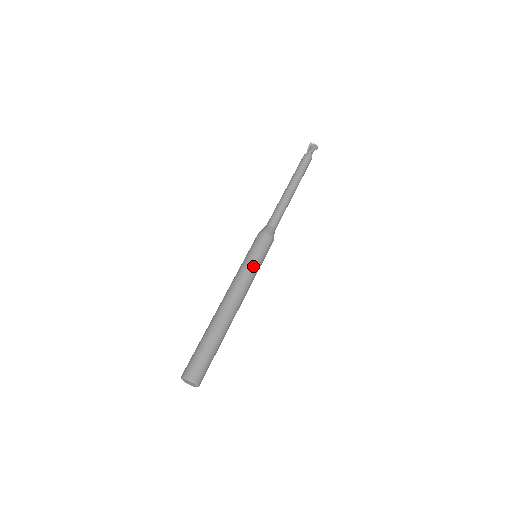
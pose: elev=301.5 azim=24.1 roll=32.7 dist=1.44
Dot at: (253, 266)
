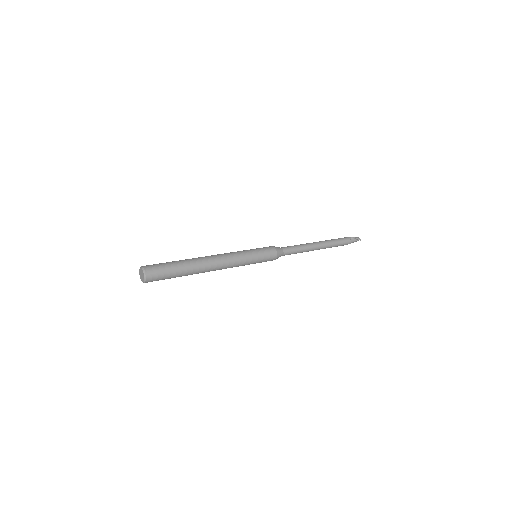
Dot at: (246, 252)
